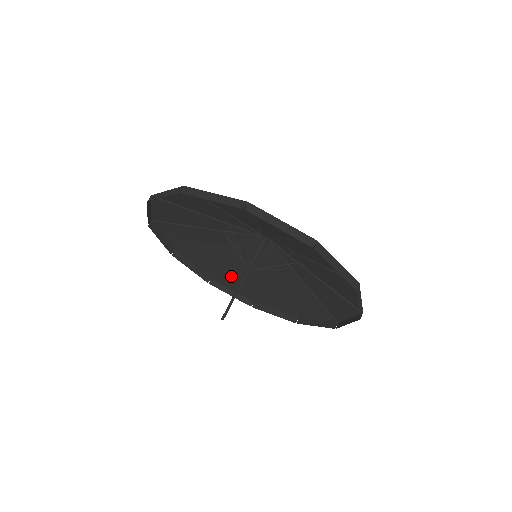
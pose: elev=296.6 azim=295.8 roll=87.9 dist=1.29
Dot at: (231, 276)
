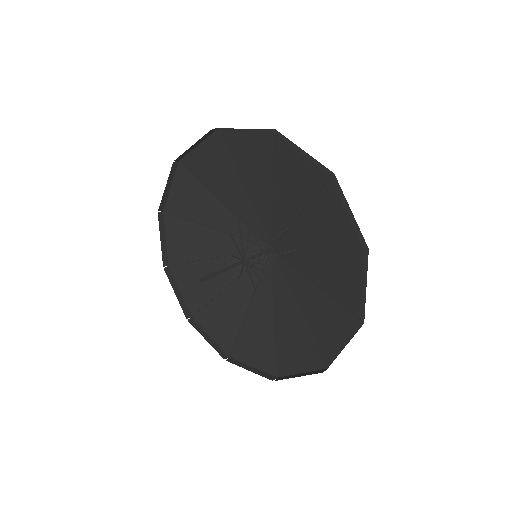
Dot at: (194, 274)
